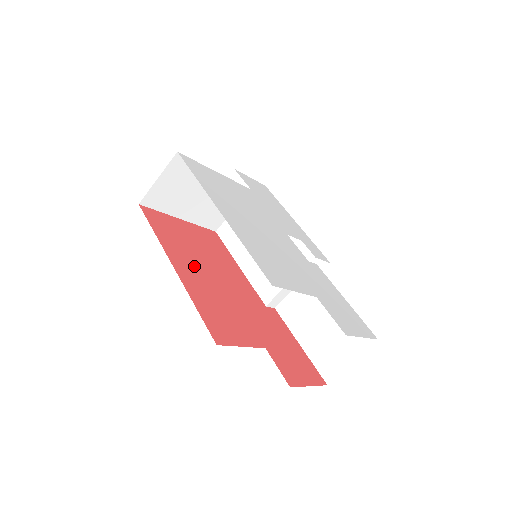
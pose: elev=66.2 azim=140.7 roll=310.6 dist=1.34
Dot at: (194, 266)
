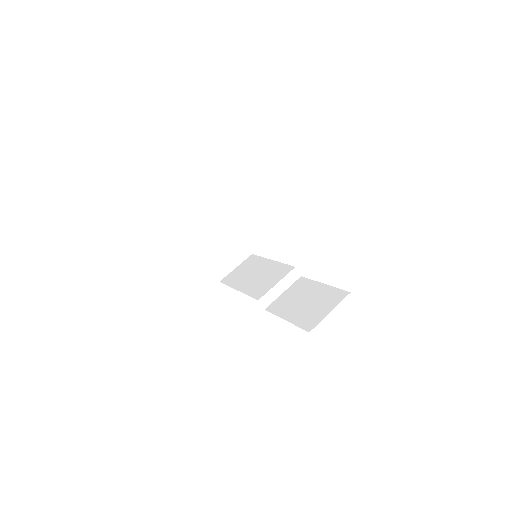
Dot at: occluded
